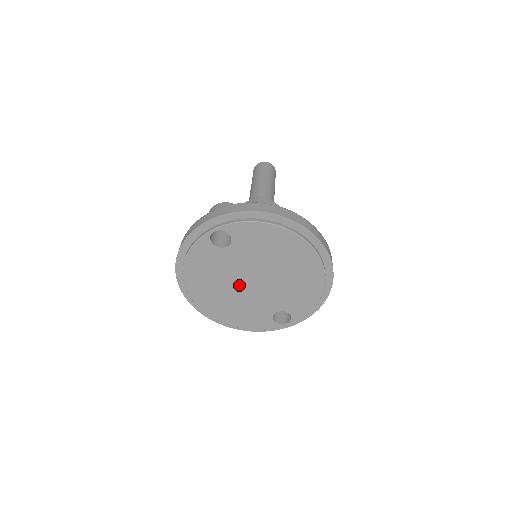
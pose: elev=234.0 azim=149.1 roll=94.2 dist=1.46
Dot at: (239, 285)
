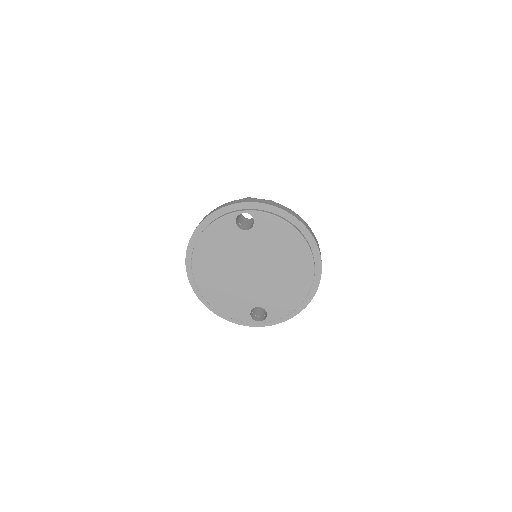
Dot at: (238, 269)
